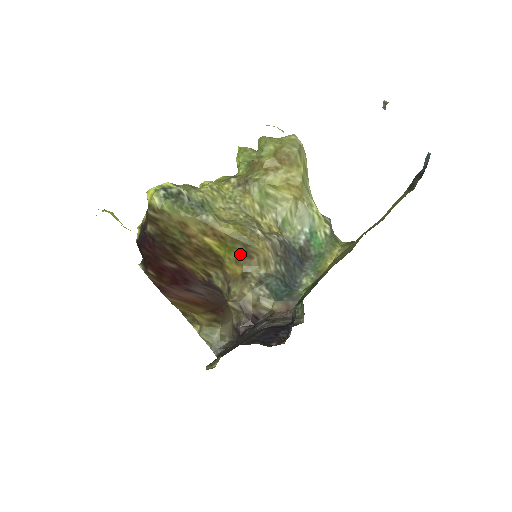
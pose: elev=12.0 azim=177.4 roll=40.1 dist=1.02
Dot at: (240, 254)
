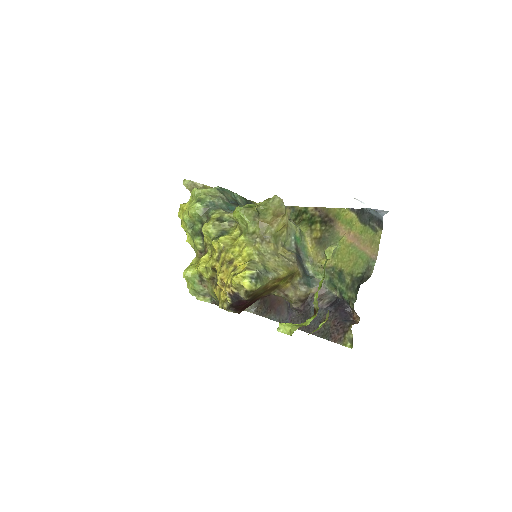
Dot at: (288, 279)
